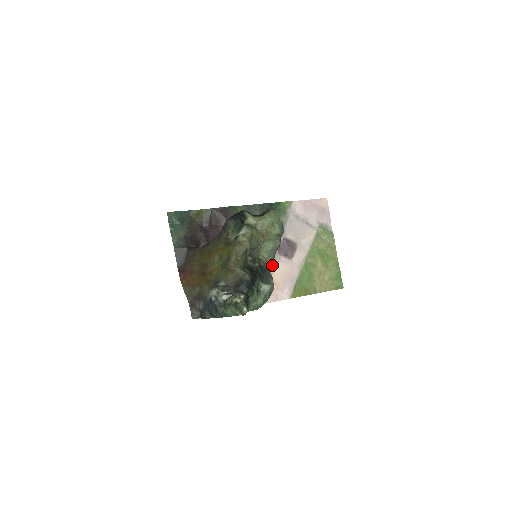
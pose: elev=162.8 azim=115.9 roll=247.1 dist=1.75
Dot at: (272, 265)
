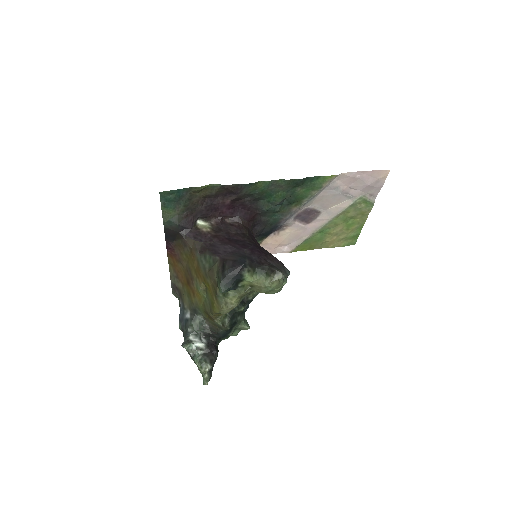
Dot at: (281, 228)
